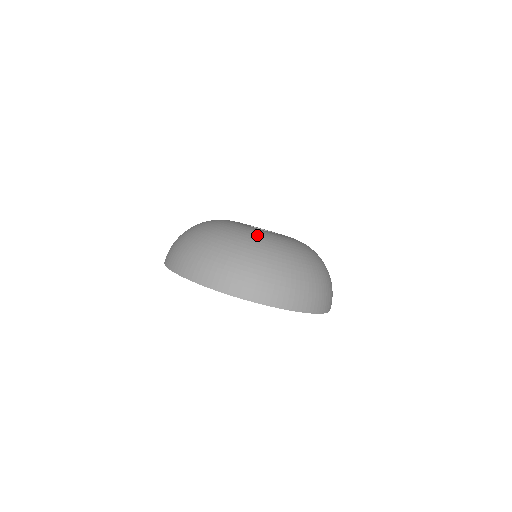
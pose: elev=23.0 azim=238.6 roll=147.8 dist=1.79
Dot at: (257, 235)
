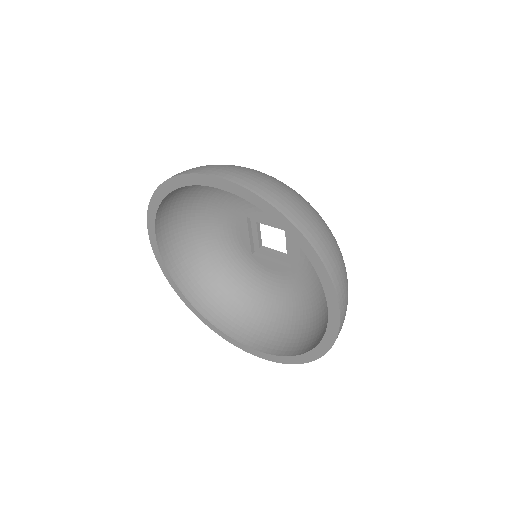
Dot at: occluded
